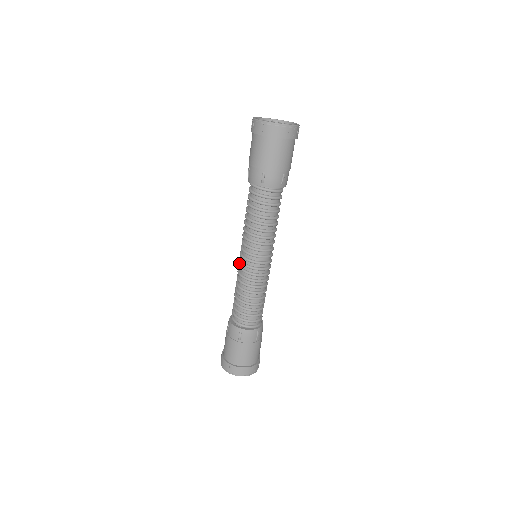
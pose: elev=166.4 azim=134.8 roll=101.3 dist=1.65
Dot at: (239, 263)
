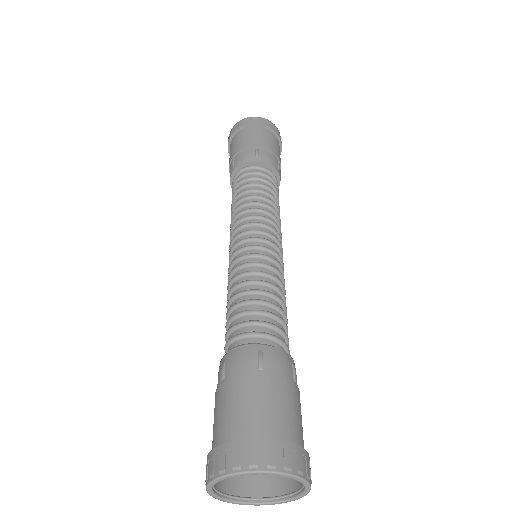
Dot at: occluded
